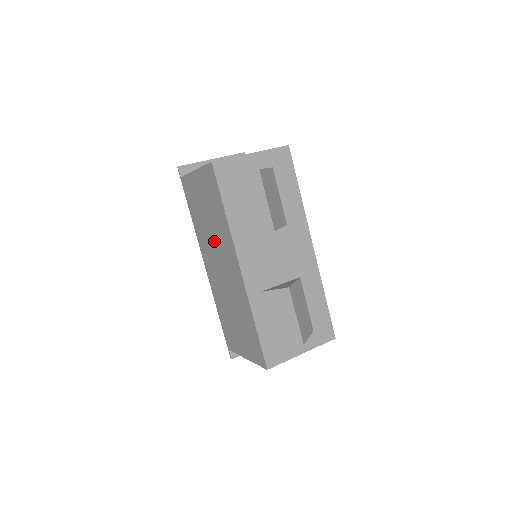
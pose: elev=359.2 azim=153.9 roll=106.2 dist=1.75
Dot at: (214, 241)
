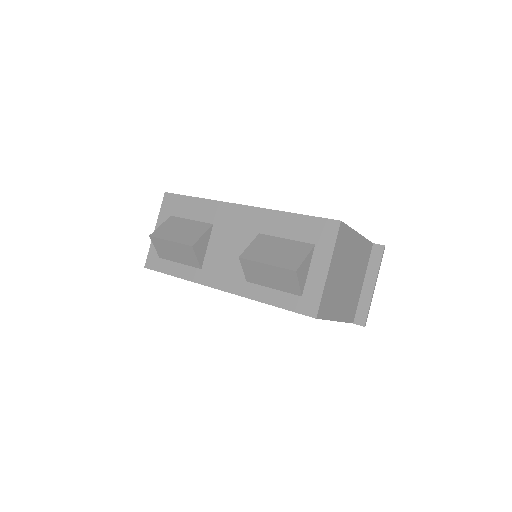
Dot at: occluded
